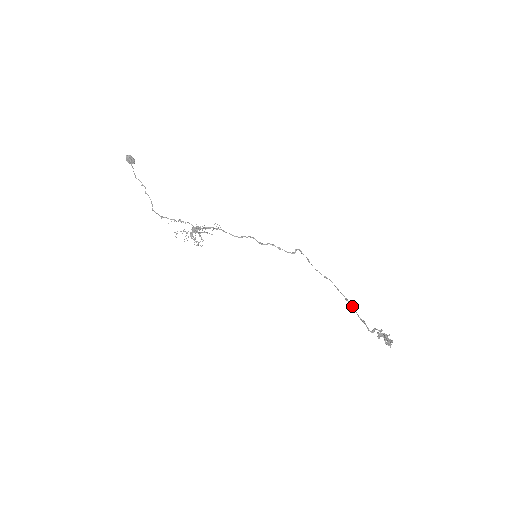
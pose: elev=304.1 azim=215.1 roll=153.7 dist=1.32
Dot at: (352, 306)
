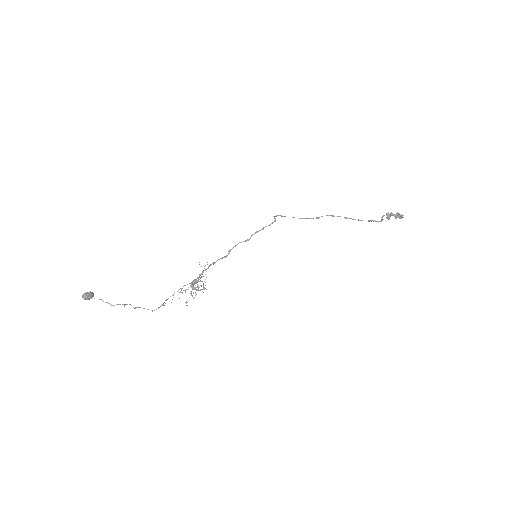
Dot at: occluded
